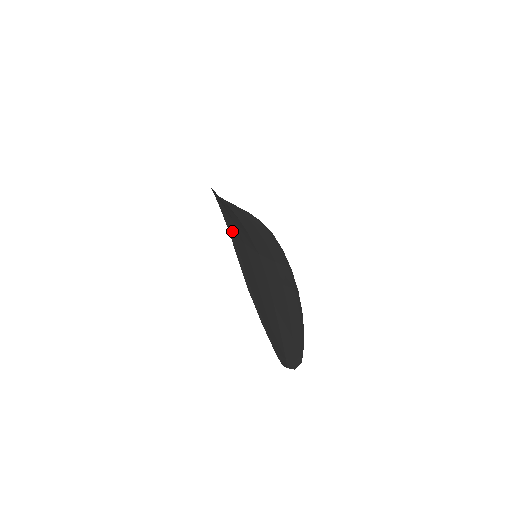
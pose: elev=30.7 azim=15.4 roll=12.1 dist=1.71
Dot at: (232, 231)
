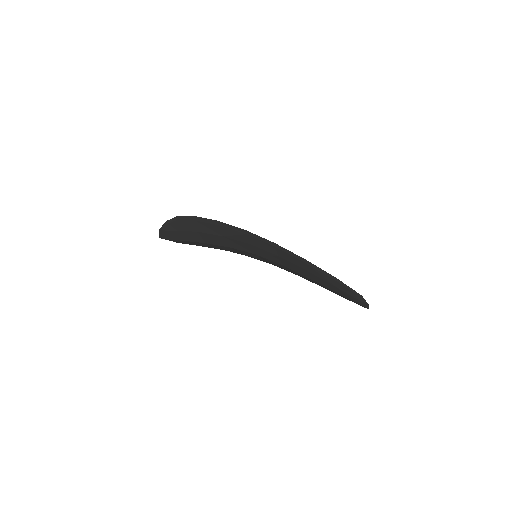
Dot at: (243, 232)
